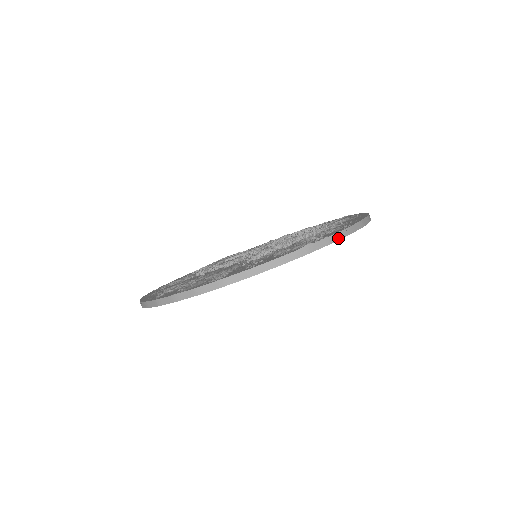
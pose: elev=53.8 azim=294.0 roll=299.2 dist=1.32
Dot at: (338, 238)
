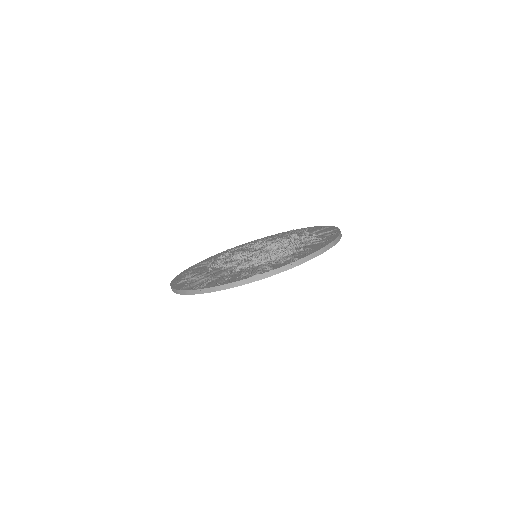
Dot at: (281, 271)
